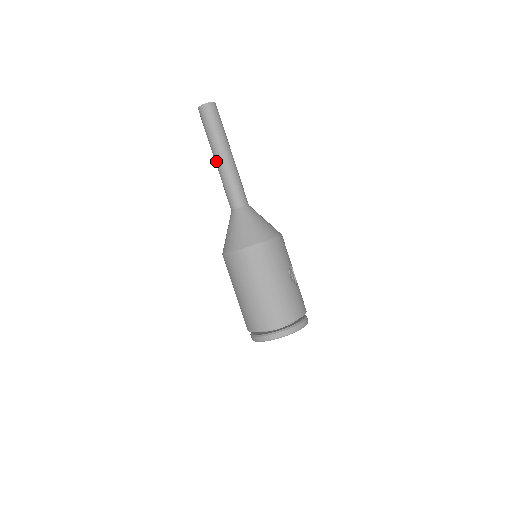
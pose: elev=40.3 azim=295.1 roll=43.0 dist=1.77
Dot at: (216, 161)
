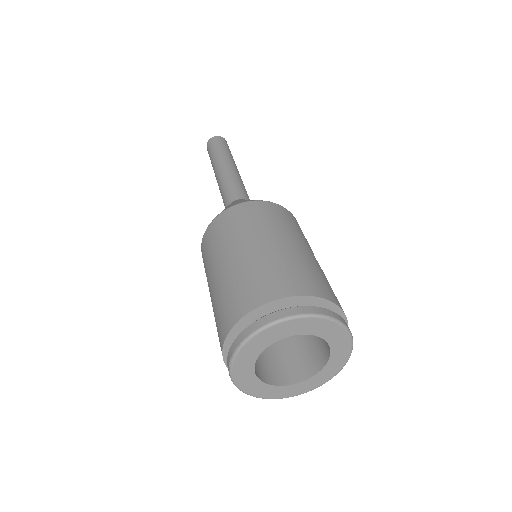
Dot at: (217, 171)
